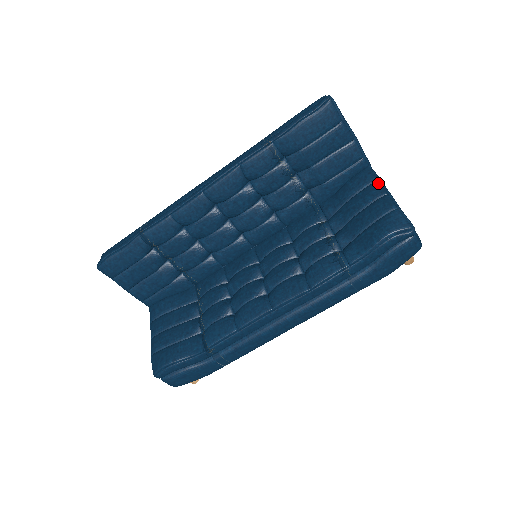
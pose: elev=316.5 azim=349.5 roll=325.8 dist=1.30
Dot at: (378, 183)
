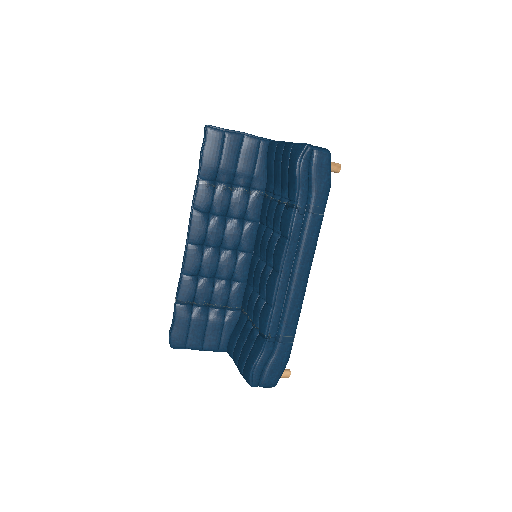
Dot at: (278, 144)
